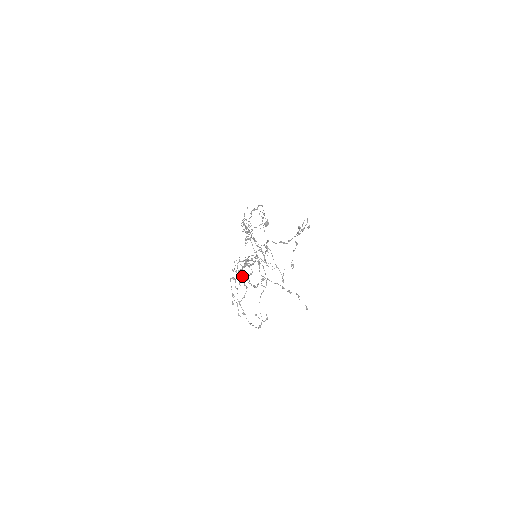
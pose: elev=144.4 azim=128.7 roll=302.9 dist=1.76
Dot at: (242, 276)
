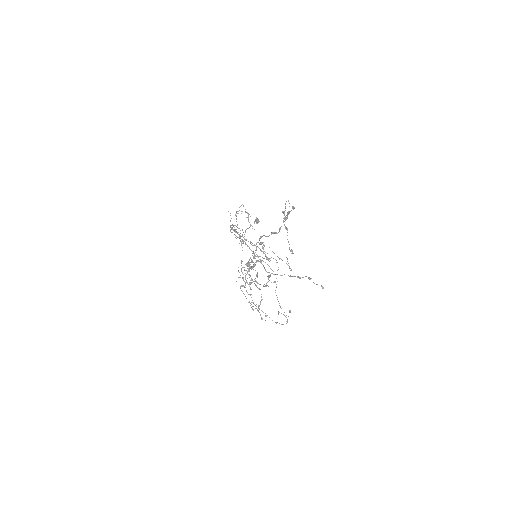
Dot at: (250, 280)
